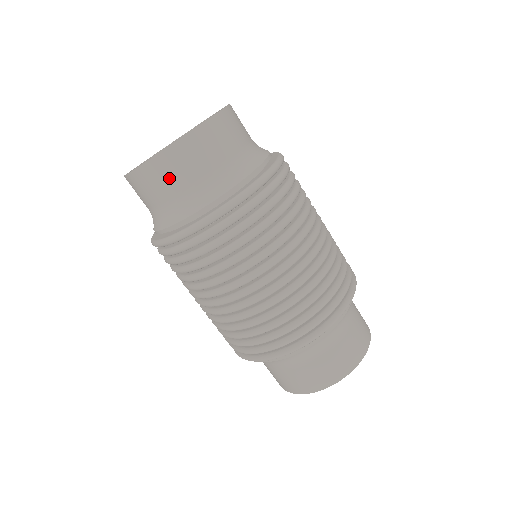
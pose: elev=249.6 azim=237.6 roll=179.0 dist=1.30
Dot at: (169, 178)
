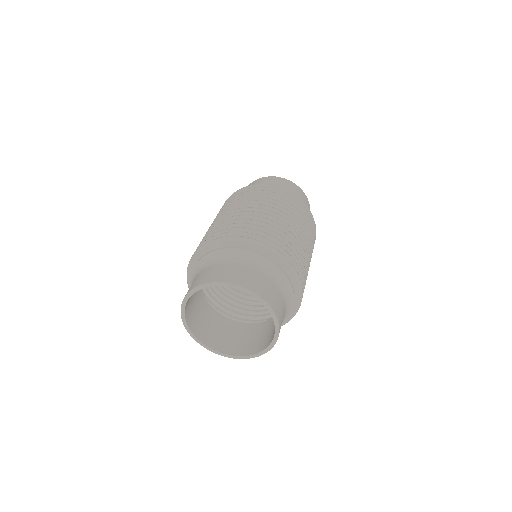
Dot at: (269, 182)
